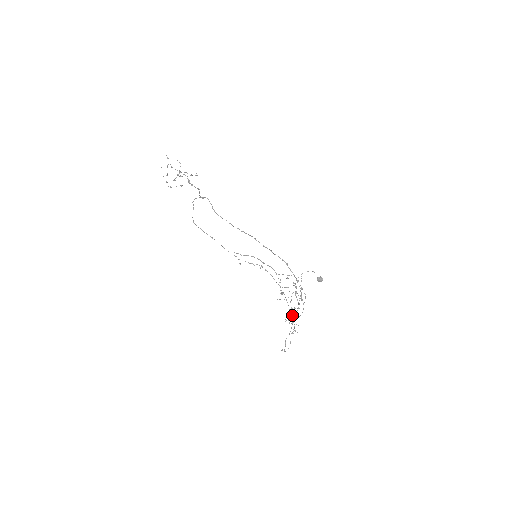
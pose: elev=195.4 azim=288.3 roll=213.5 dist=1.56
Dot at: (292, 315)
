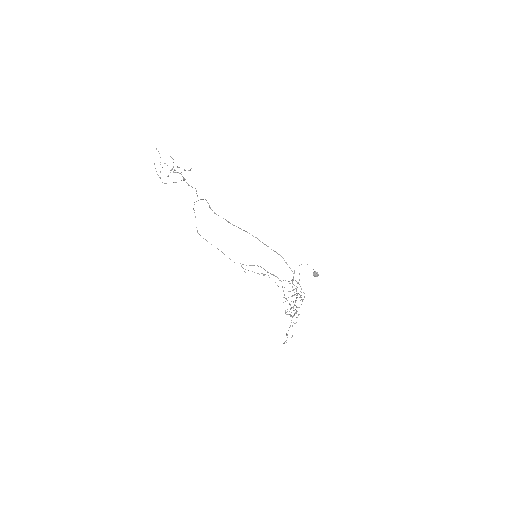
Dot at: occluded
